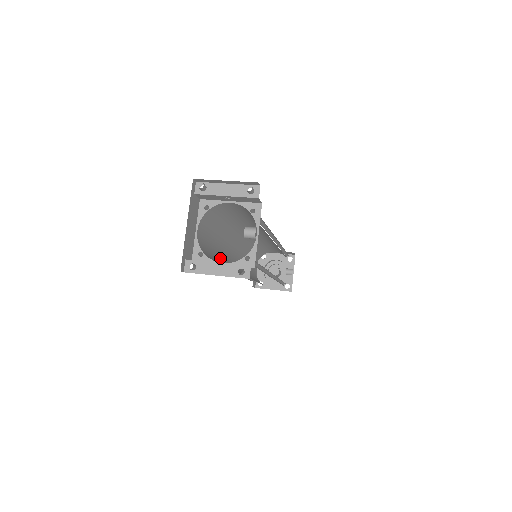
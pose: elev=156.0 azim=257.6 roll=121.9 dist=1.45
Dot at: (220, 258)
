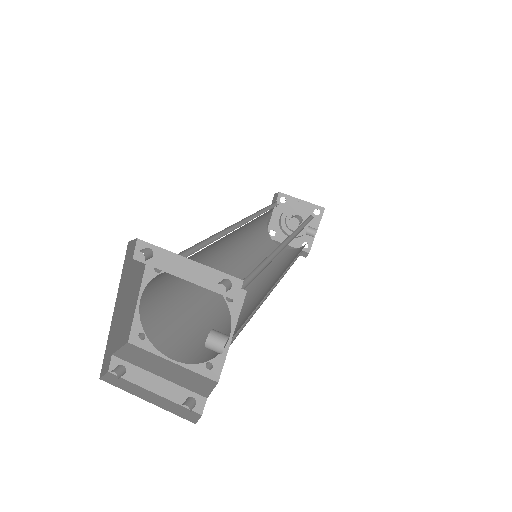
Dot at: (192, 288)
